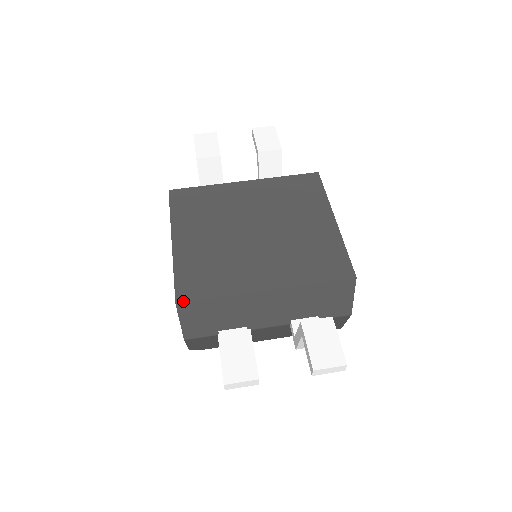
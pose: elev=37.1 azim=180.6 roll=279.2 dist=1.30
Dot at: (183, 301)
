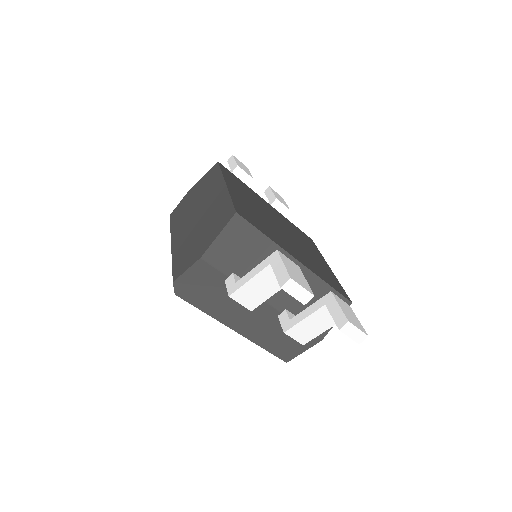
Dot at: (242, 216)
